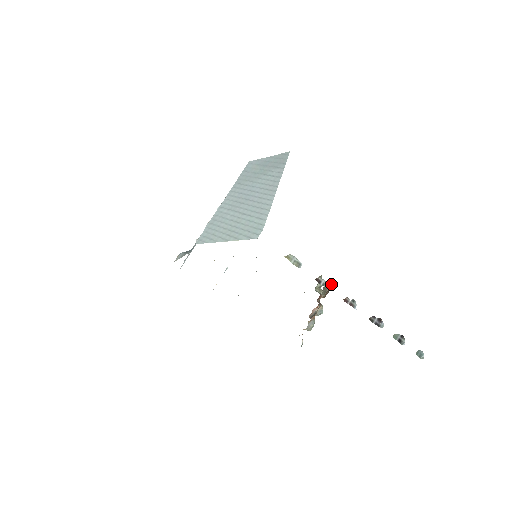
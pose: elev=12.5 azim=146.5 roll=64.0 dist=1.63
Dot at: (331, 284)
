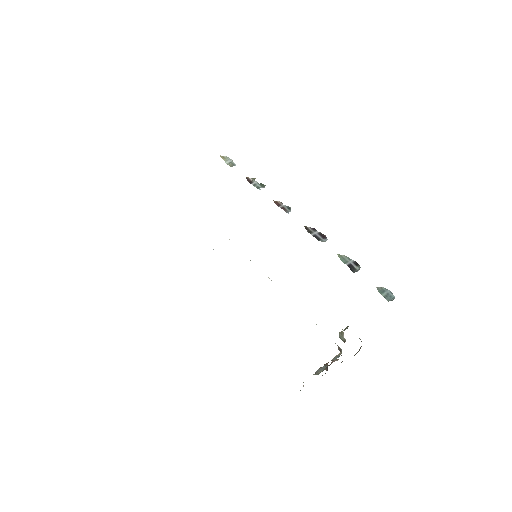
Dot at: (264, 187)
